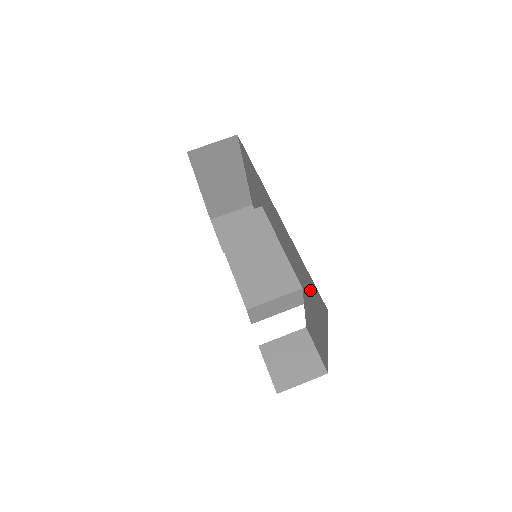
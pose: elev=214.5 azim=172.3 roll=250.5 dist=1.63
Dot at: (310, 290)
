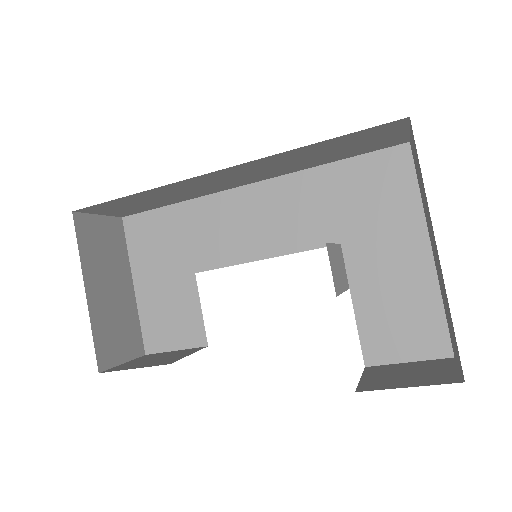
Dot at: (362, 194)
